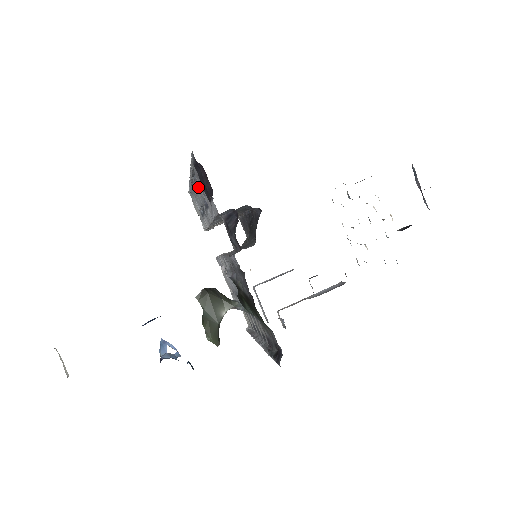
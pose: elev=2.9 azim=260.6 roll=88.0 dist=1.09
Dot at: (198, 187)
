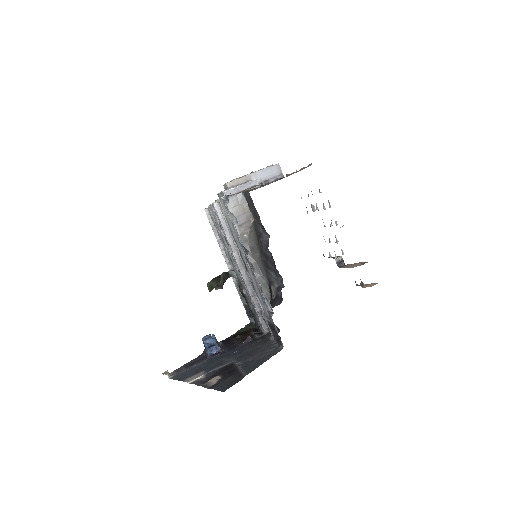
Dot at: (261, 299)
